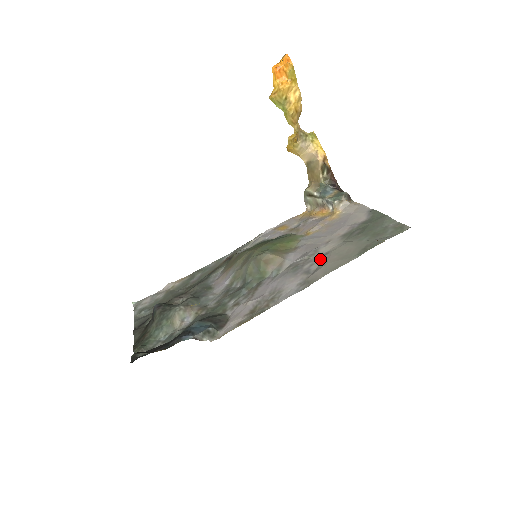
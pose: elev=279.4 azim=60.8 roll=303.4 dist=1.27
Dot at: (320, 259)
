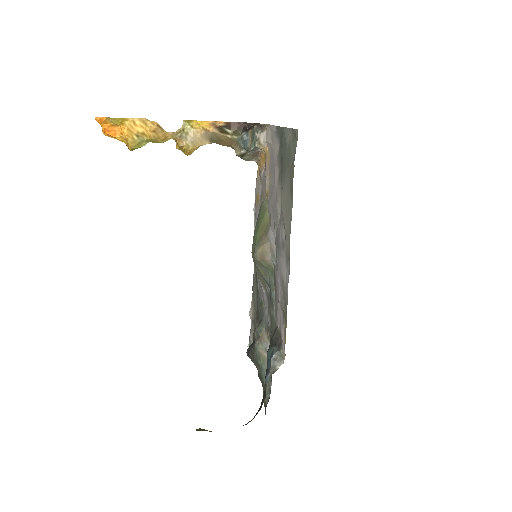
Dot at: (281, 223)
